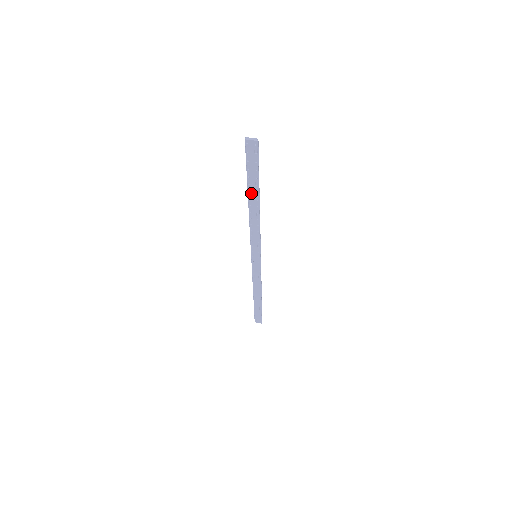
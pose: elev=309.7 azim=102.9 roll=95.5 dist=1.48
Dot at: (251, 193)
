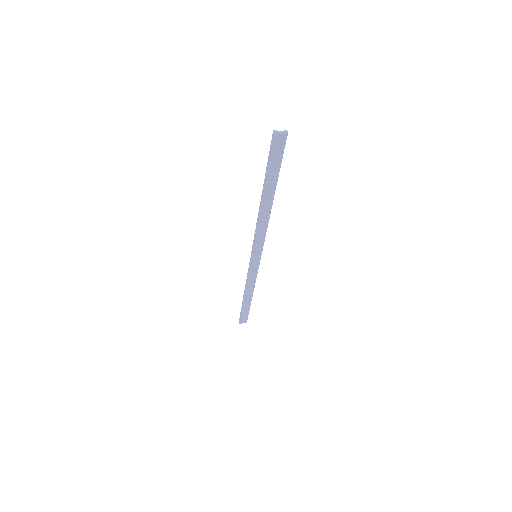
Dot at: (267, 191)
